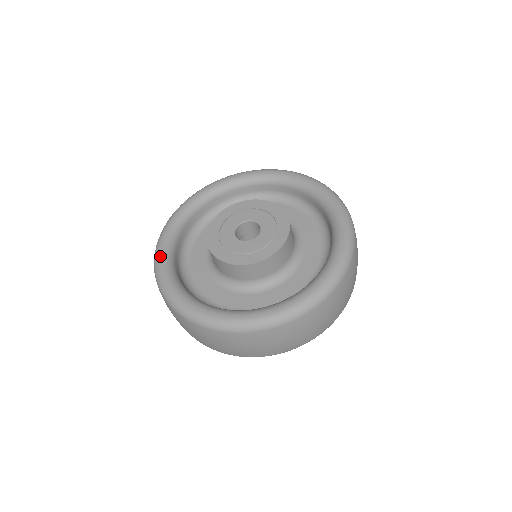
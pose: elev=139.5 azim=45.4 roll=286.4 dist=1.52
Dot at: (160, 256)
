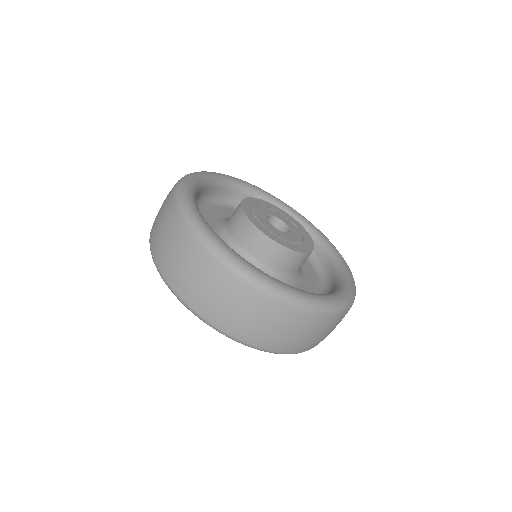
Dot at: (192, 178)
